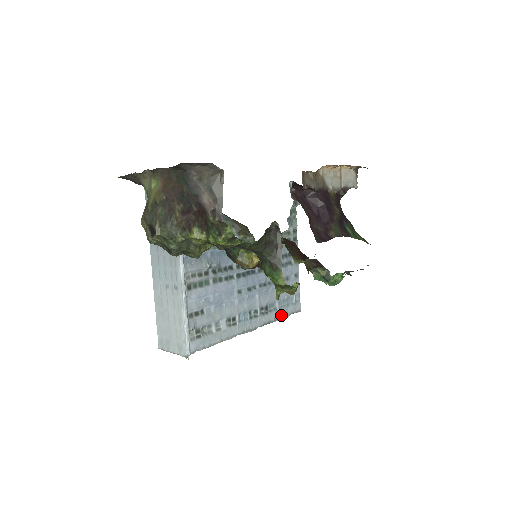
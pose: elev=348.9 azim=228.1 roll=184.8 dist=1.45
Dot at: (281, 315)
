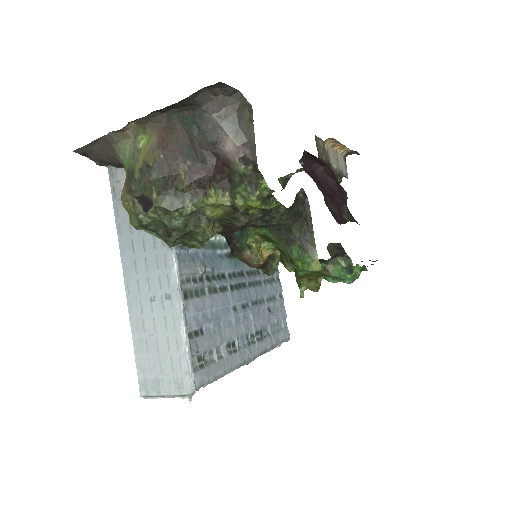
Dot at: (275, 343)
